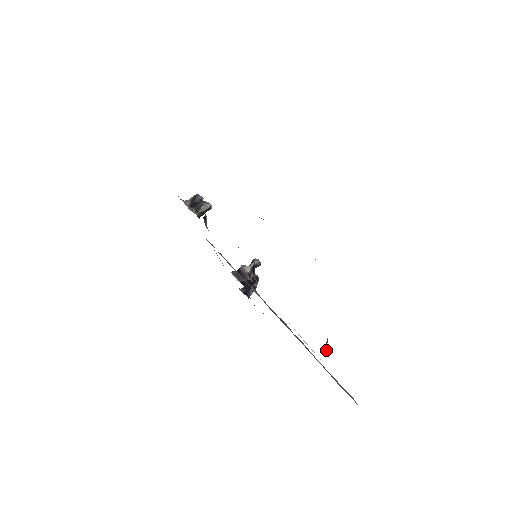
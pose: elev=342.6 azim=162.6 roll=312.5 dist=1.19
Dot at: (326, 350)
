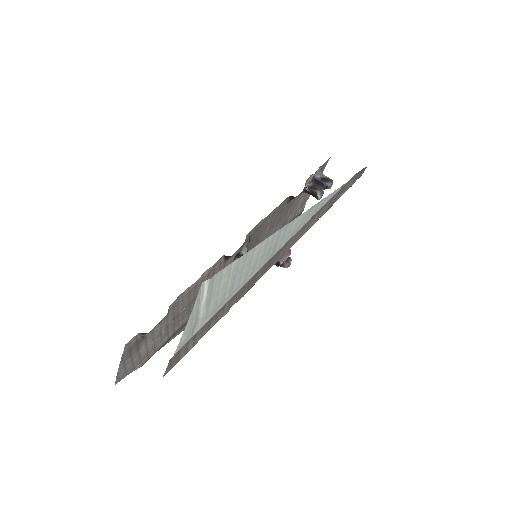
Dot at: (142, 334)
